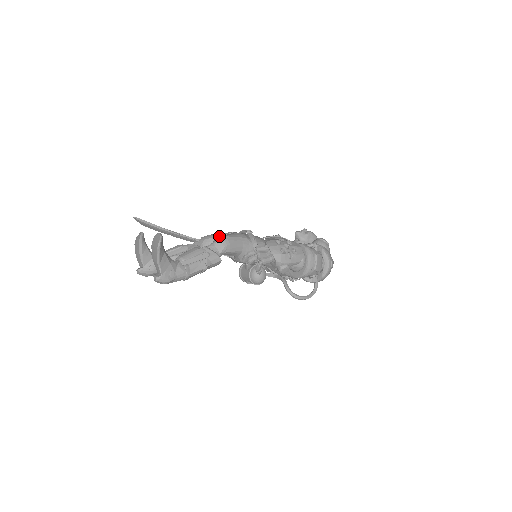
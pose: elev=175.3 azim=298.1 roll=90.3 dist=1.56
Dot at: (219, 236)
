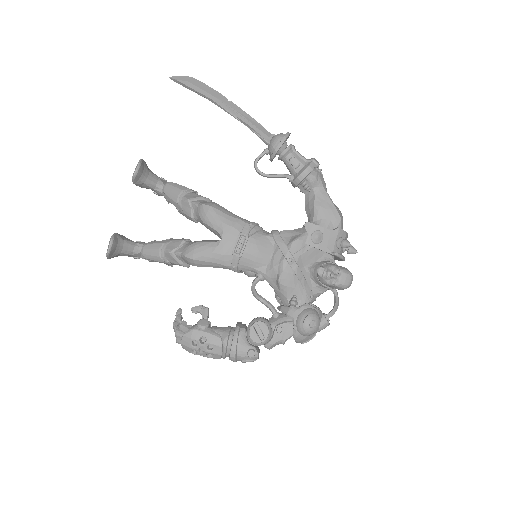
Dot at: (210, 227)
